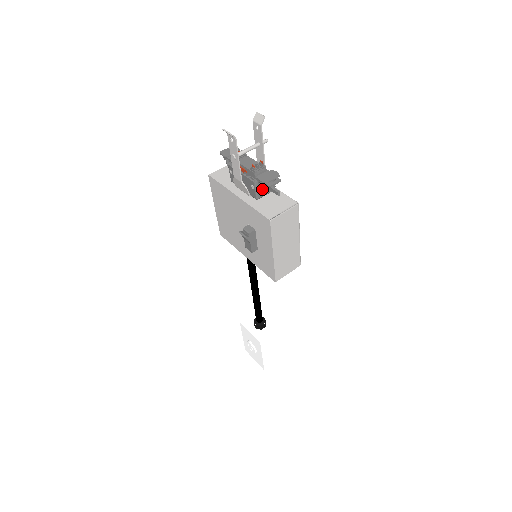
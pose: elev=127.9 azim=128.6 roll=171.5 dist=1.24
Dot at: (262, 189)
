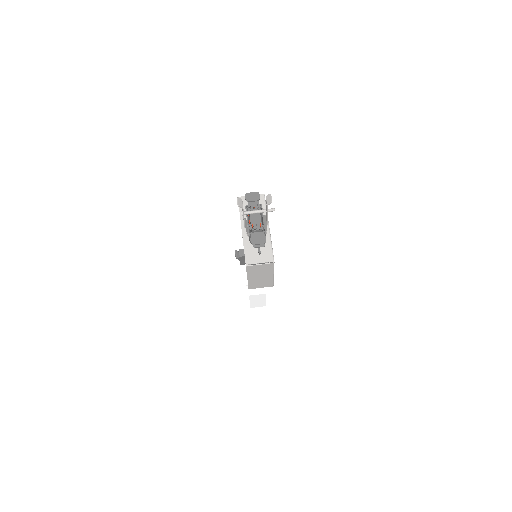
Dot at: occluded
